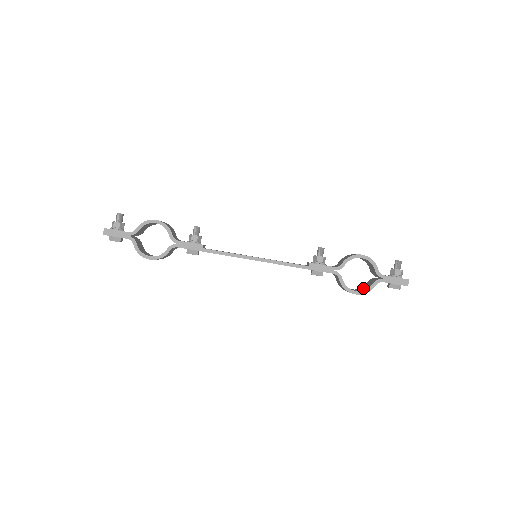
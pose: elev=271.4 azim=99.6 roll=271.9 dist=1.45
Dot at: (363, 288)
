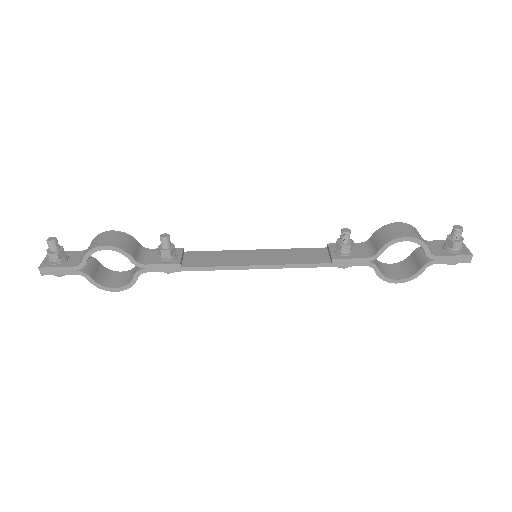
Dot at: (407, 266)
